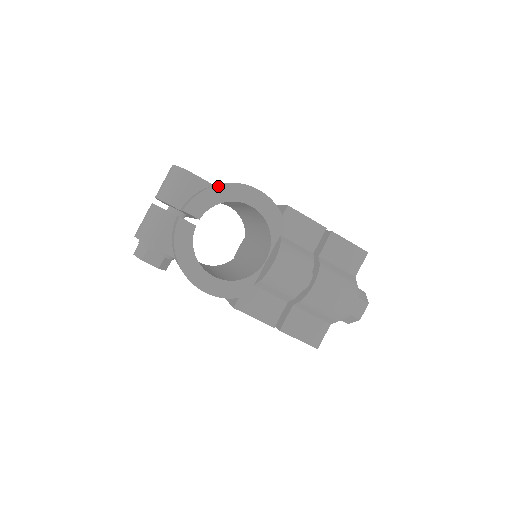
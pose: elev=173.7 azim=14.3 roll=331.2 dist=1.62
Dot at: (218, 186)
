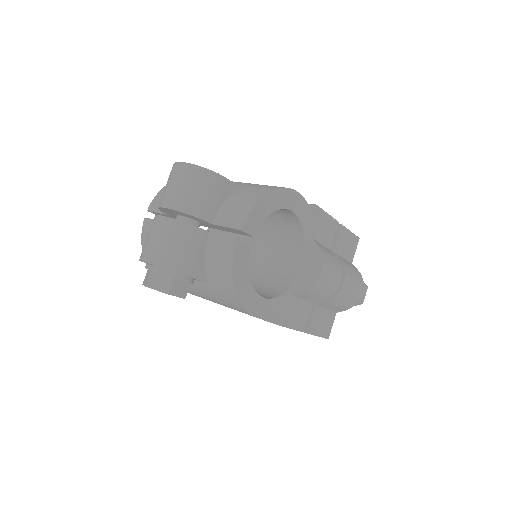
Dot at: (269, 194)
